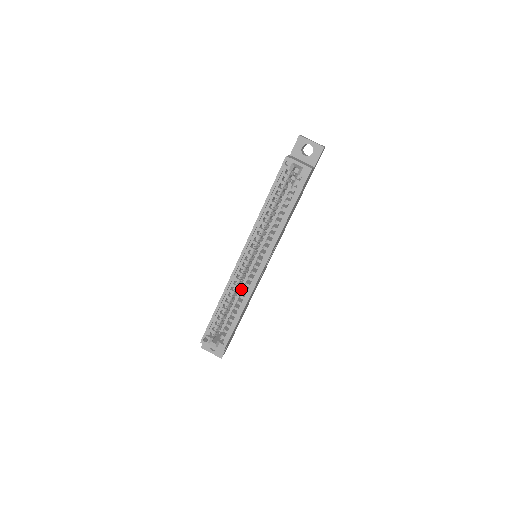
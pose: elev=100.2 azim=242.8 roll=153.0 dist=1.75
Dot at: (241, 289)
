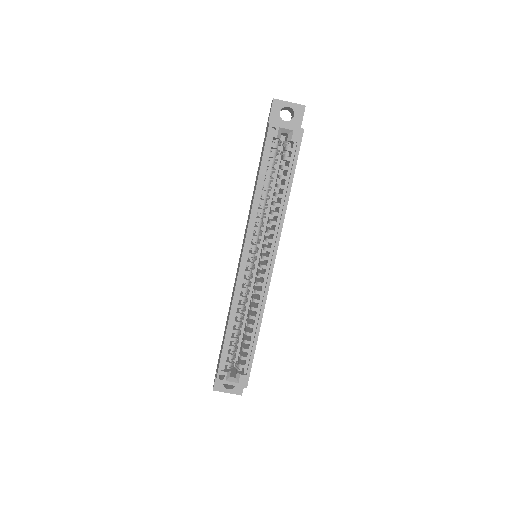
Dot at: (247, 302)
